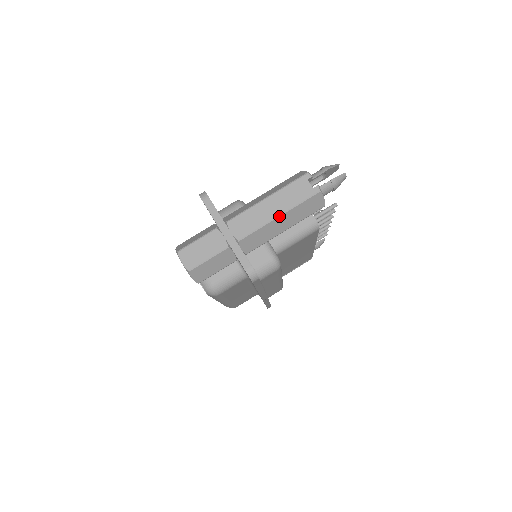
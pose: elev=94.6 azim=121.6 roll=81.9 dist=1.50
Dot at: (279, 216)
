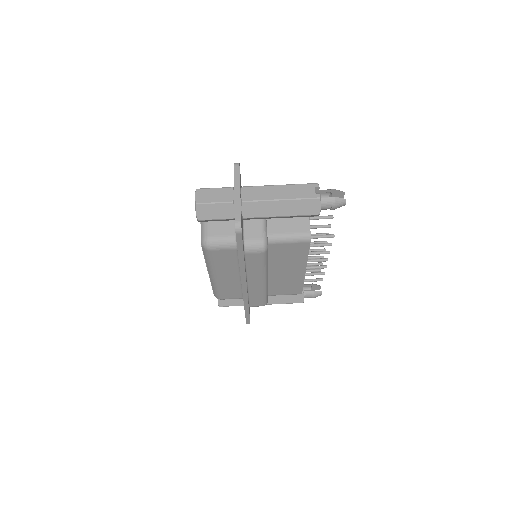
Dot at: (281, 200)
